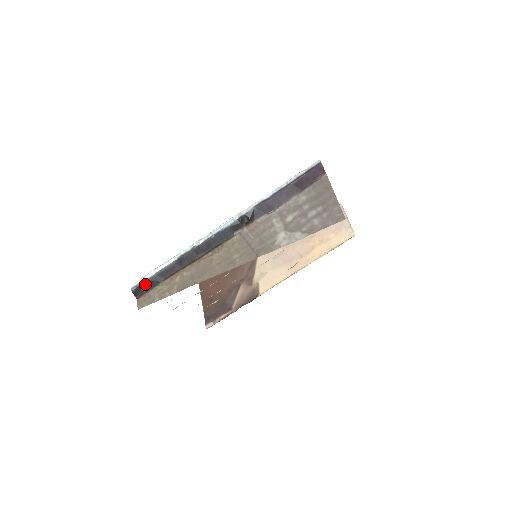
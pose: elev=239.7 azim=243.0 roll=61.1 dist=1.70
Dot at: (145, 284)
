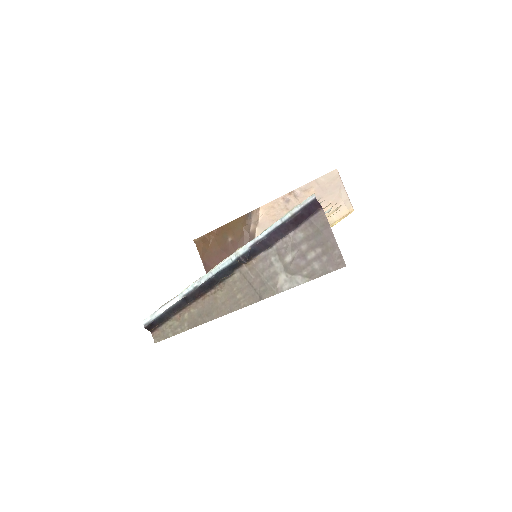
Dot at: (156, 321)
